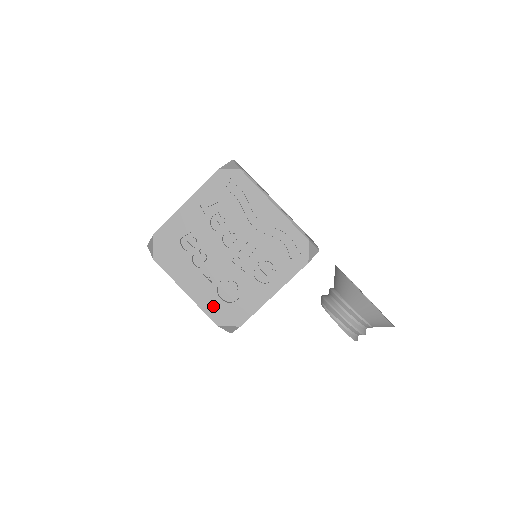
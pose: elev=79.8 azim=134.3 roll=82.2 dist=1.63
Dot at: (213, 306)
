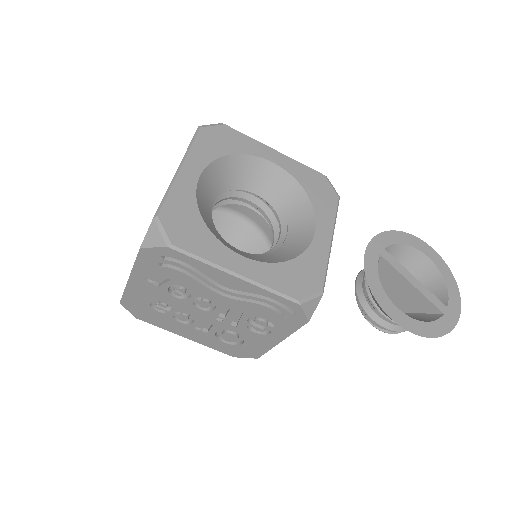
Dot at: (221, 347)
